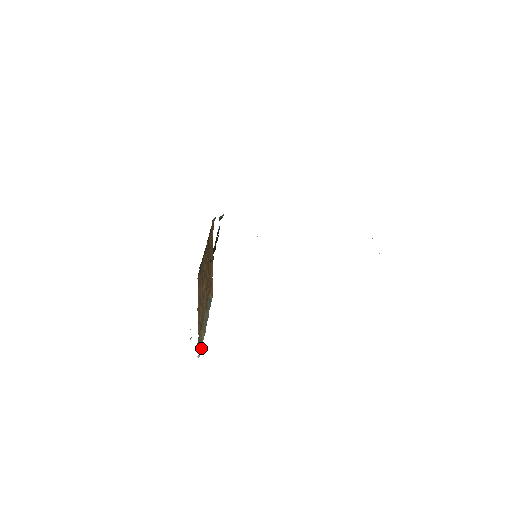
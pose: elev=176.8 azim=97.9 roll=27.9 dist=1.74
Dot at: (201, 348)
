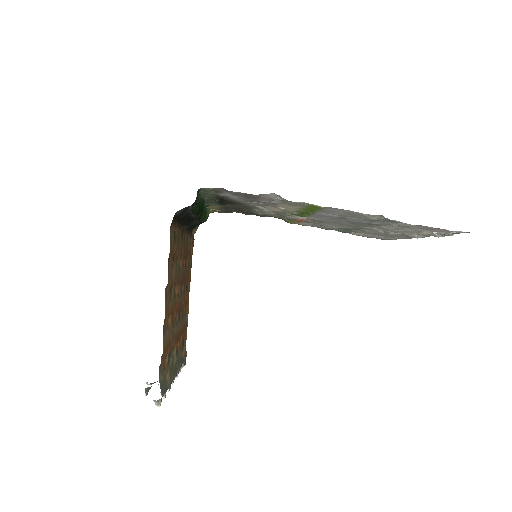
Dot at: (164, 389)
